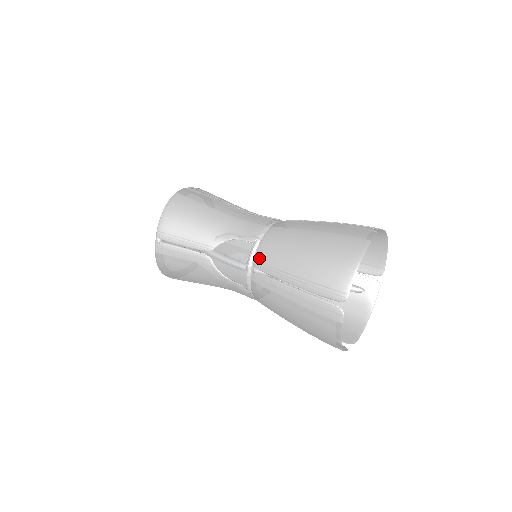
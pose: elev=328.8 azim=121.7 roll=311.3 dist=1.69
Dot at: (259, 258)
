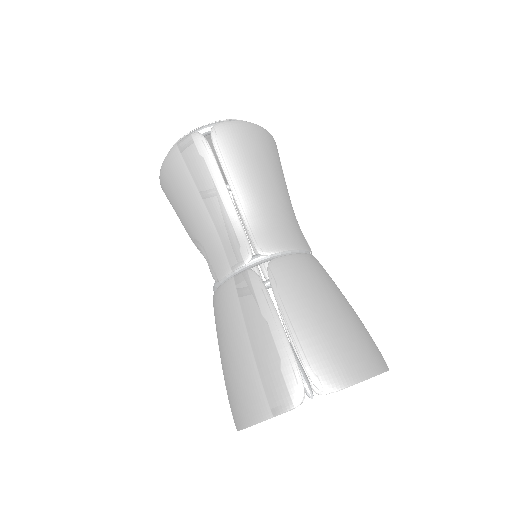
Dot at: (213, 303)
